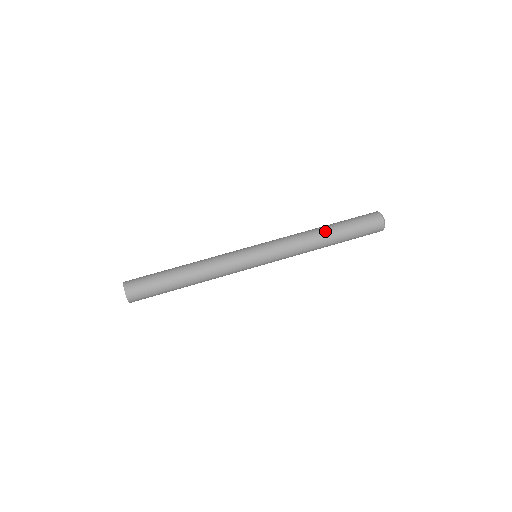
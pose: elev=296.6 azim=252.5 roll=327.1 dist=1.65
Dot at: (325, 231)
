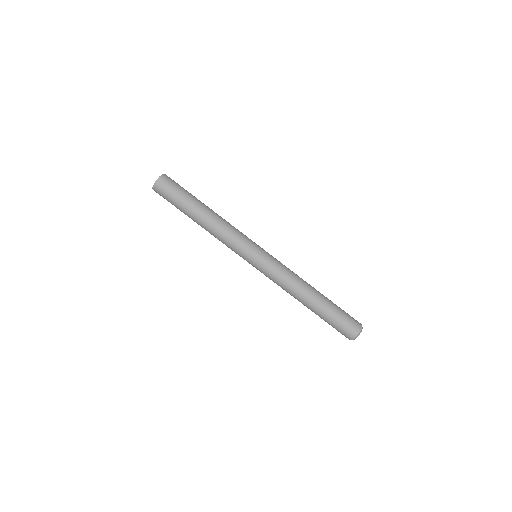
Dot at: (316, 292)
